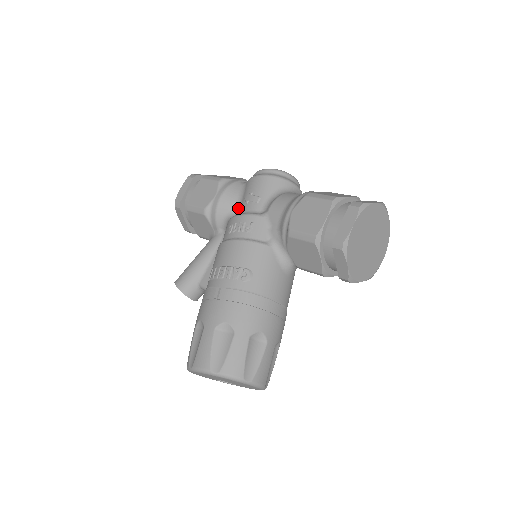
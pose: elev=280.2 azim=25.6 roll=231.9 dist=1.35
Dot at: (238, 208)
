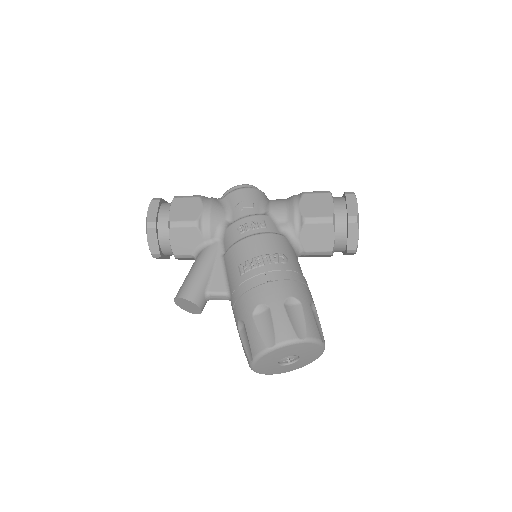
Dot at: (230, 217)
